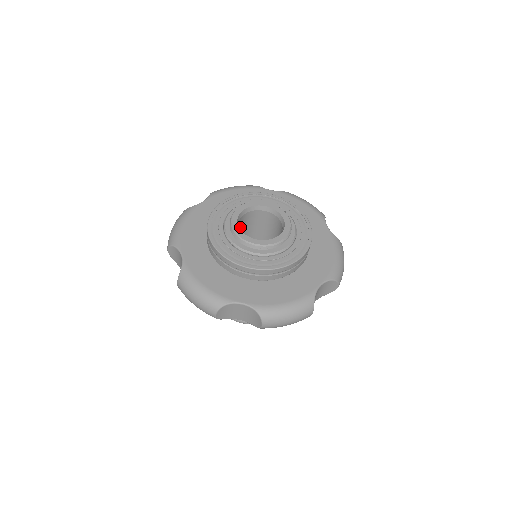
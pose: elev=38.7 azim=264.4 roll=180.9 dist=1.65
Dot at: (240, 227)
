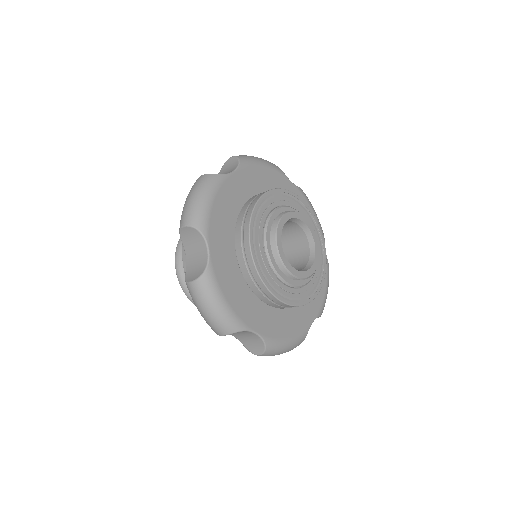
Dot at: occluded
